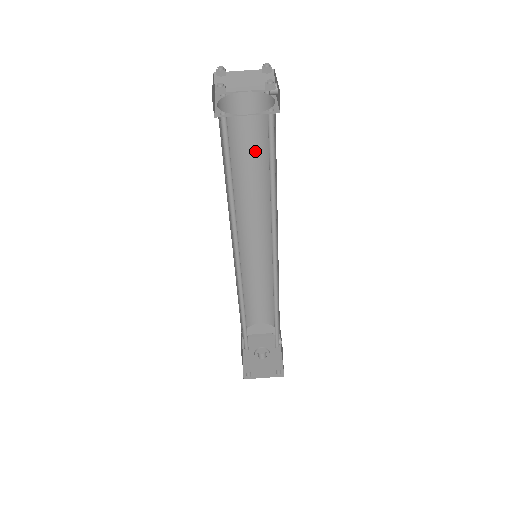
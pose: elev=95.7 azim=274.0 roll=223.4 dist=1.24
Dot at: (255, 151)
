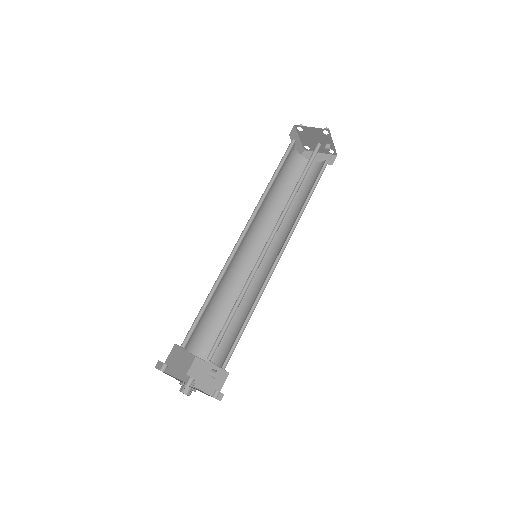
Dot at: (302, 195)
